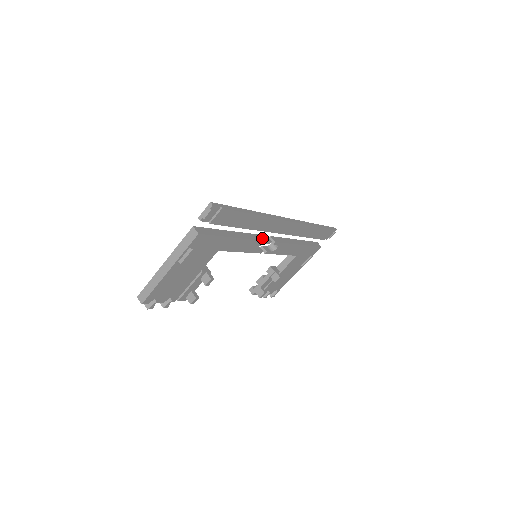
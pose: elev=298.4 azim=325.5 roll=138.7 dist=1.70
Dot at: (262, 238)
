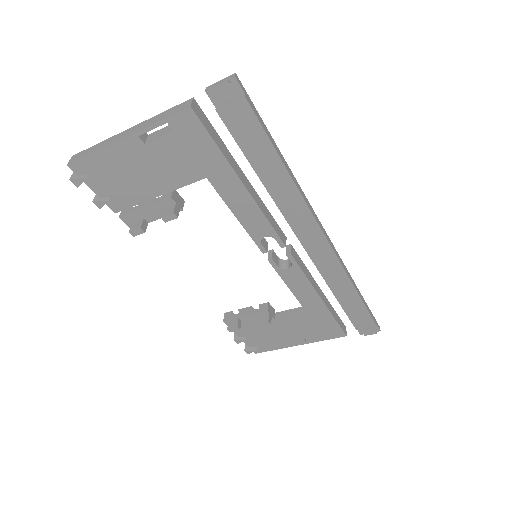
Dot at: (277, 229)
